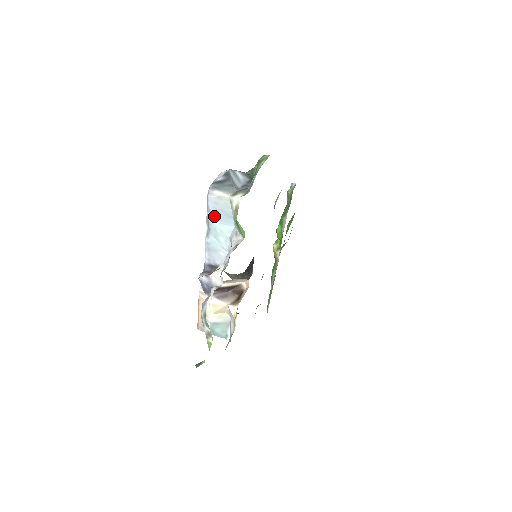
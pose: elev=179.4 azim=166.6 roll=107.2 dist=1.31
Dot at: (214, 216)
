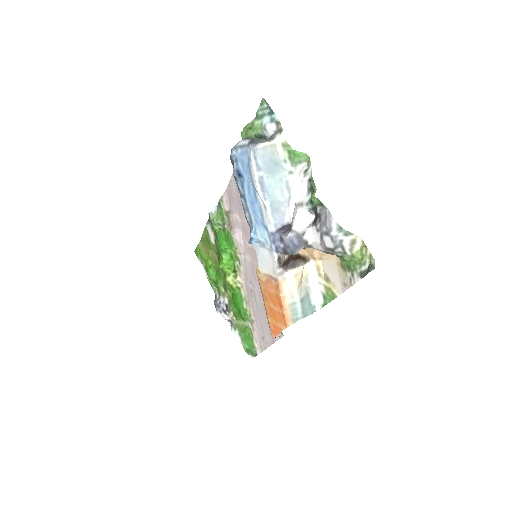
Dot at: (266, 171)
